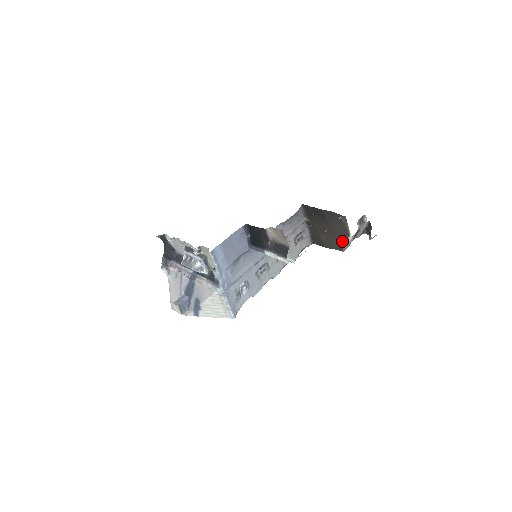
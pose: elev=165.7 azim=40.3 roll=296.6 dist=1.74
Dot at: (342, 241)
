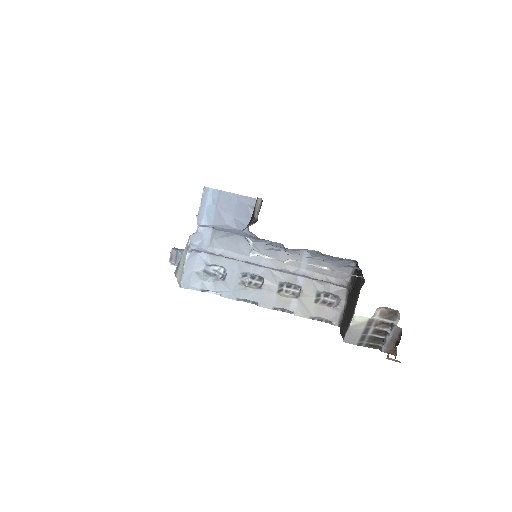
Dot at: occluded
